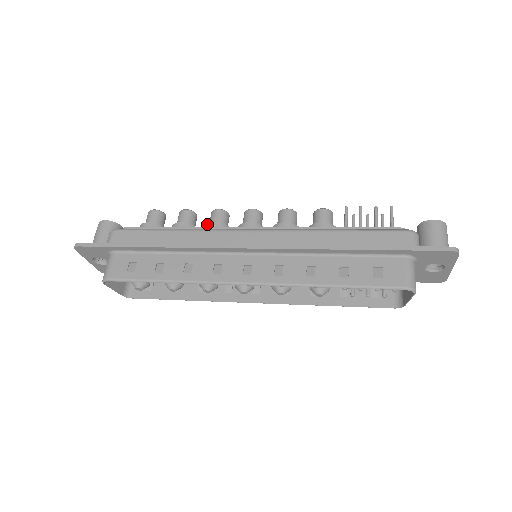
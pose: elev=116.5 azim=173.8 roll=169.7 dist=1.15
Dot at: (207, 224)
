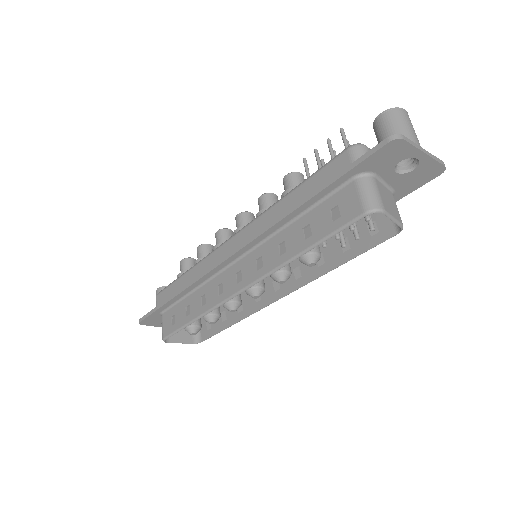
Dot at: (212, 250)
